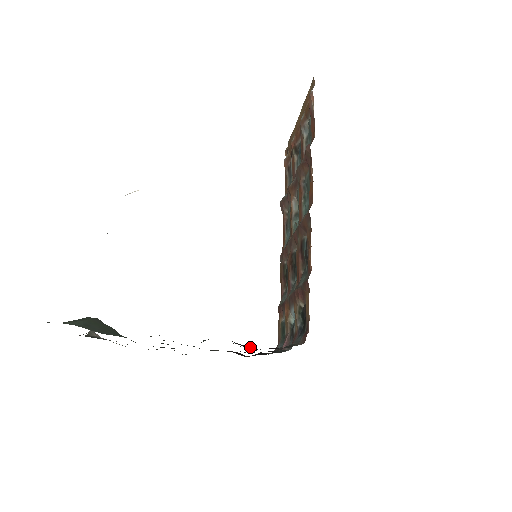
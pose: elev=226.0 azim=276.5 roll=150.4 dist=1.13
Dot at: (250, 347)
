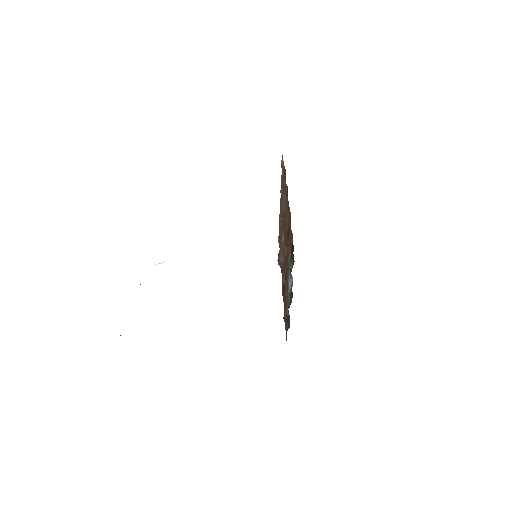
Dot at: occluded
